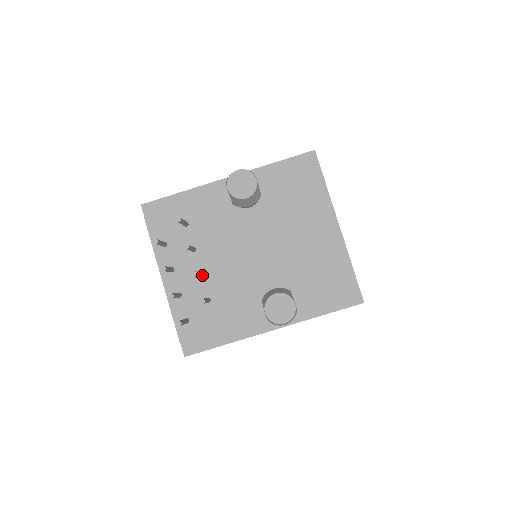
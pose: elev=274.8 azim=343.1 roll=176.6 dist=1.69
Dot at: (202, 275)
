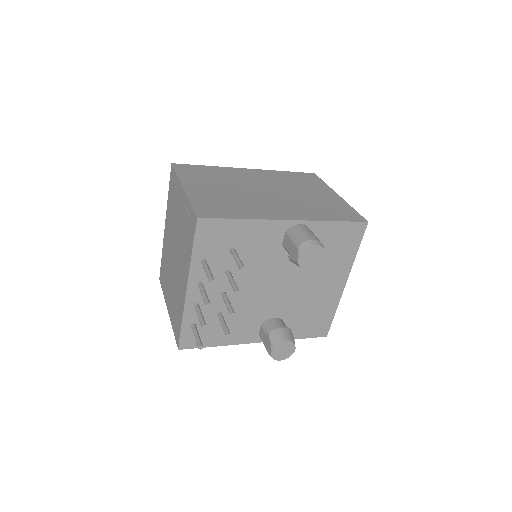
Dot at: occluded
